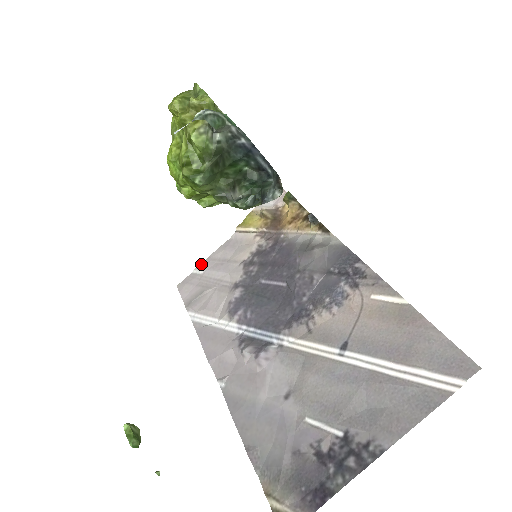
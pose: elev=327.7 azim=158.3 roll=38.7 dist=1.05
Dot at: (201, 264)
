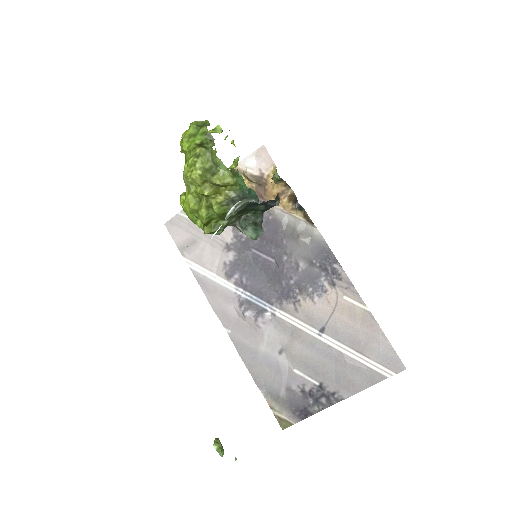
Dot at: occluded
